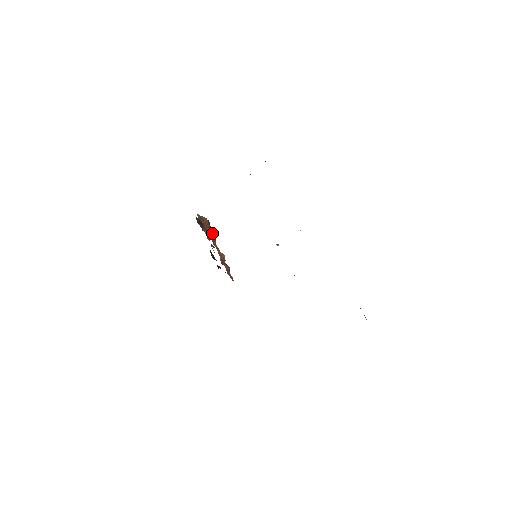
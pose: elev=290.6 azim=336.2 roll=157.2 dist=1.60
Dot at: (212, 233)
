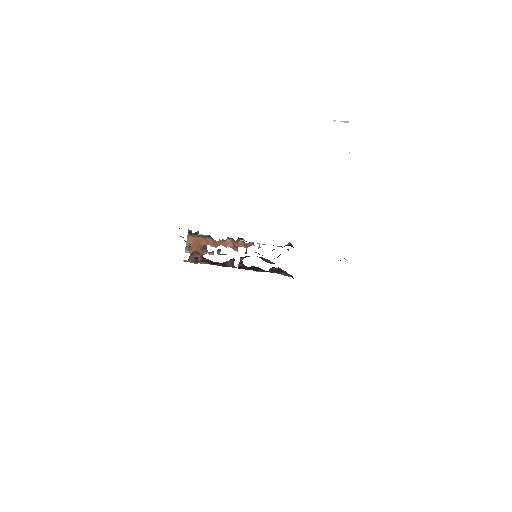
Dot at: (203, 238)
